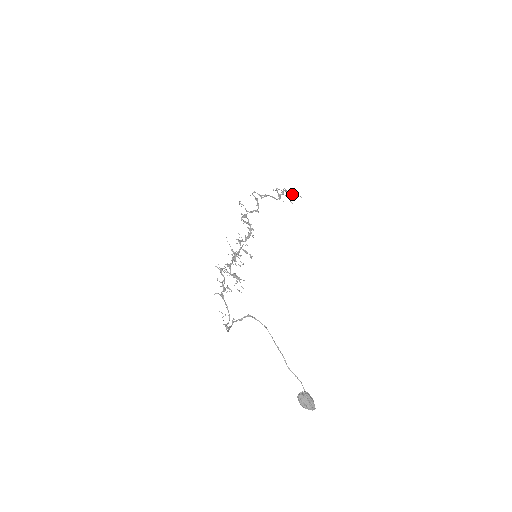
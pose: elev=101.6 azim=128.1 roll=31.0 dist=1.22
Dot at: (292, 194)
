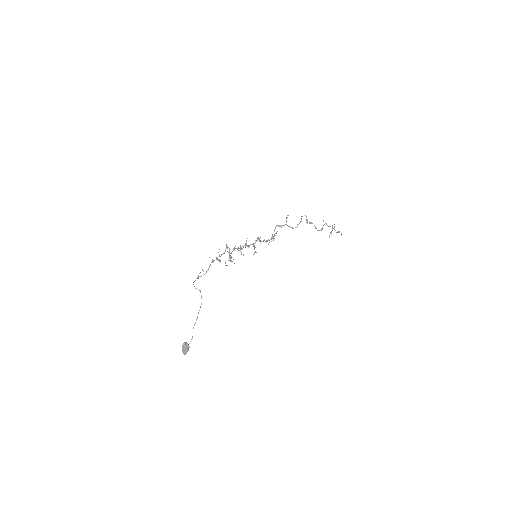
Dot at: occluded
